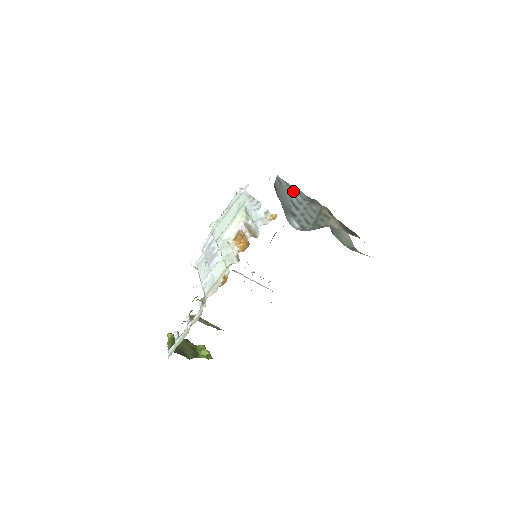
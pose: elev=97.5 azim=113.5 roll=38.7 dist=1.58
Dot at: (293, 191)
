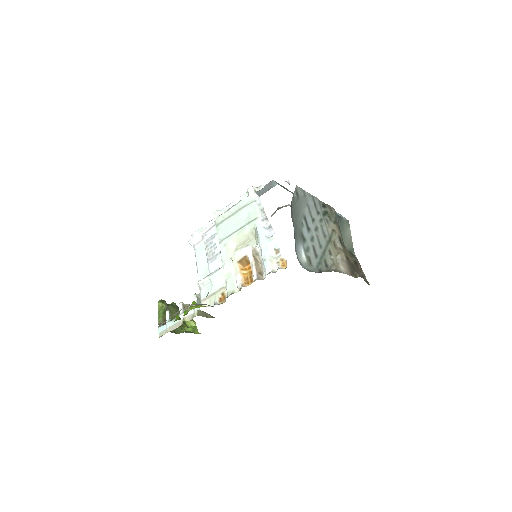
Dot at: (309, 202)
